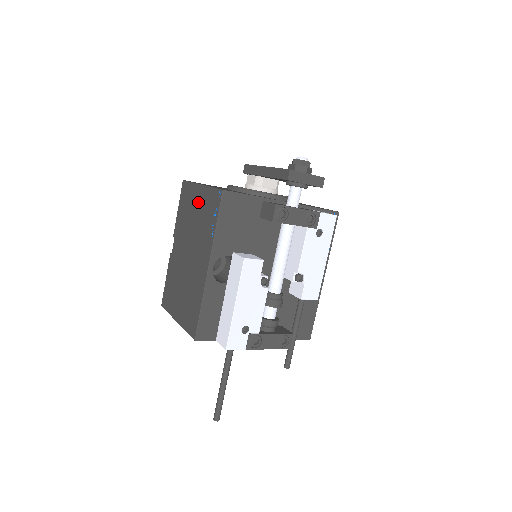
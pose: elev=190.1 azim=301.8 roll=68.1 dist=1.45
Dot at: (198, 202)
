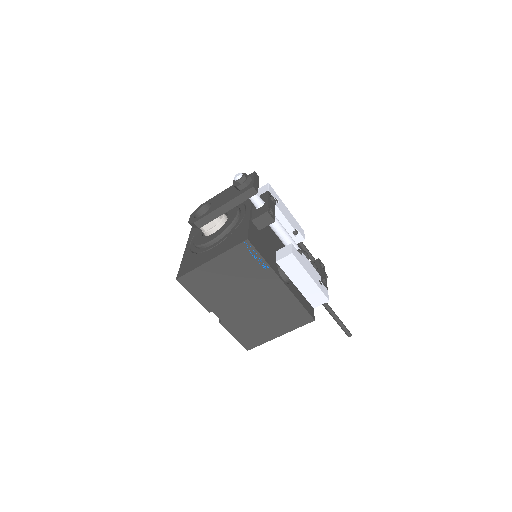
Dot at: (221, 270)
